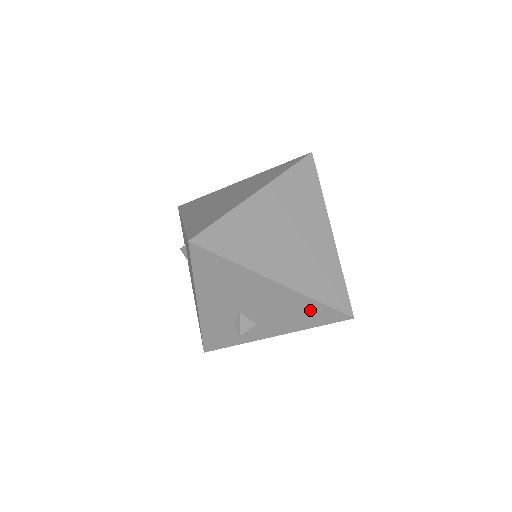
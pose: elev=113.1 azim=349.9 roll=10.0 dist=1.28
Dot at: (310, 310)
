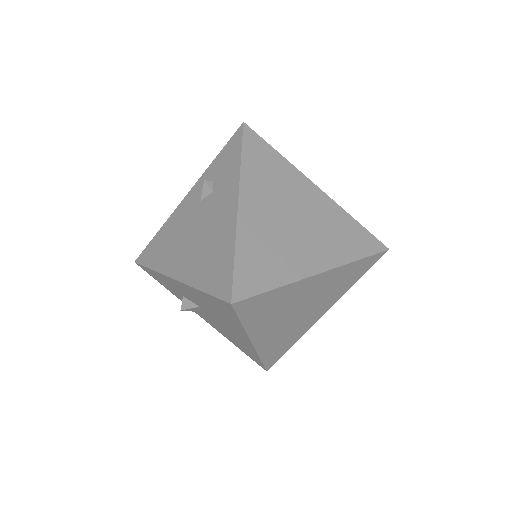
Dot at: (248, 351)
